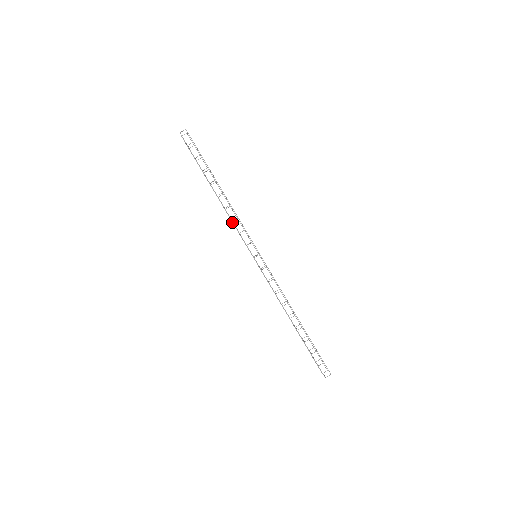
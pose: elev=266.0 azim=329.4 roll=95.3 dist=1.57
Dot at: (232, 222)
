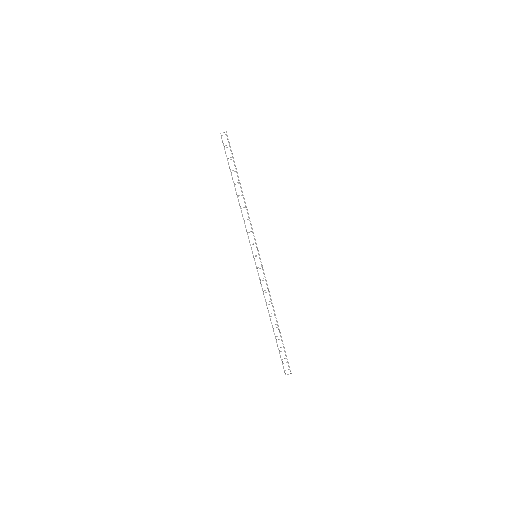
Dot at: occluded
